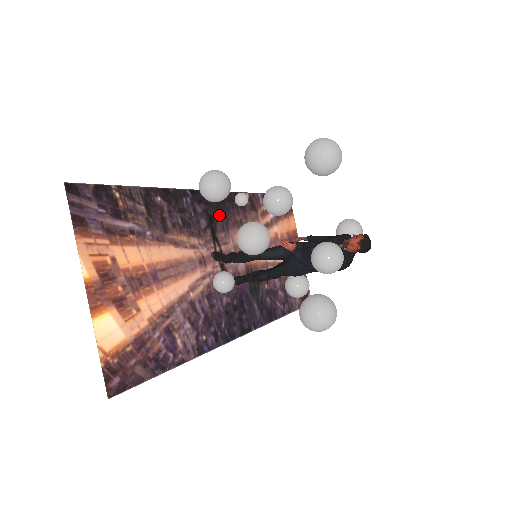
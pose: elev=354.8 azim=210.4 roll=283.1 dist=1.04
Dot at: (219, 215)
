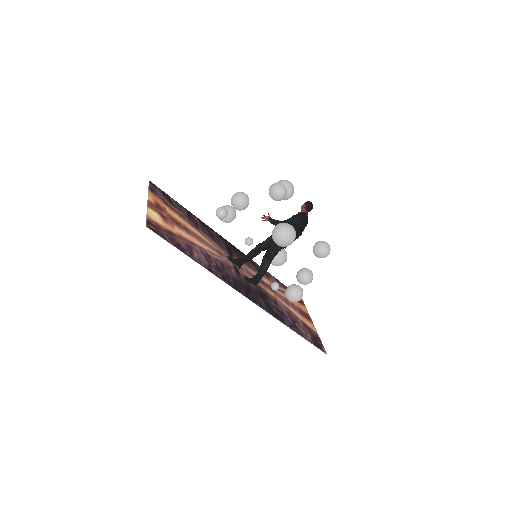
Dot at: (236, 254)
